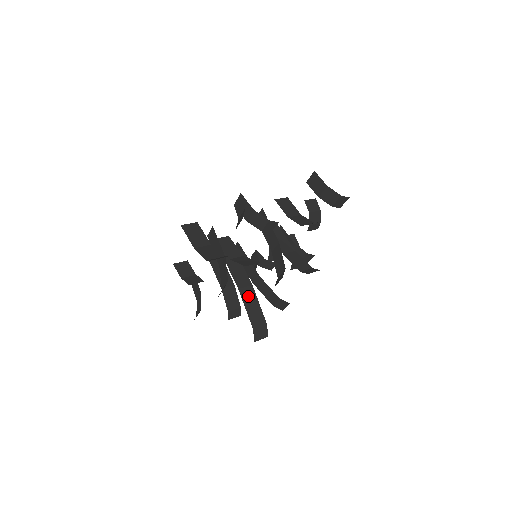
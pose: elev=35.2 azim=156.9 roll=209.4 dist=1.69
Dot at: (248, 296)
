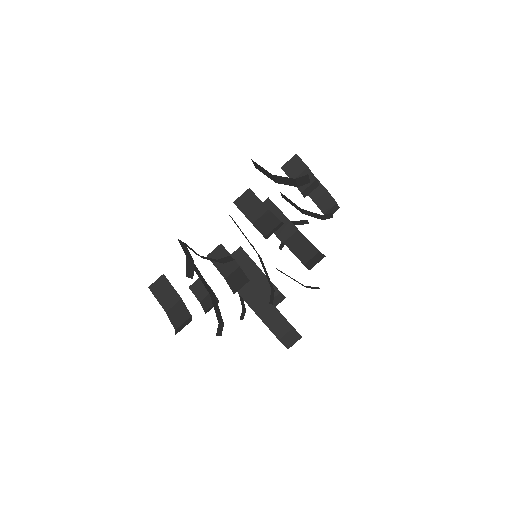
Dot at: (262, 307)
